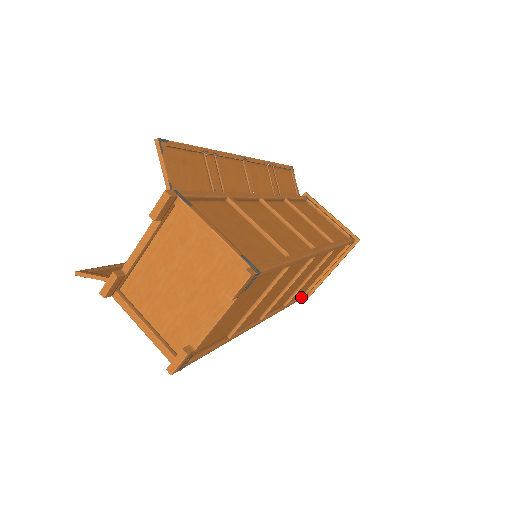
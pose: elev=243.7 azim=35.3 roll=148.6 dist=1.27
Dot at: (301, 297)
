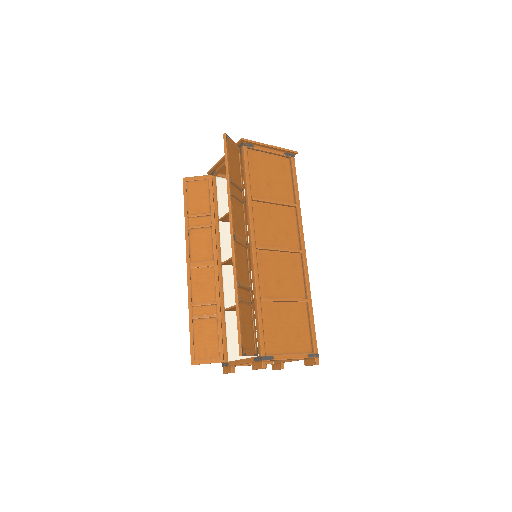
Dot at: occluded
